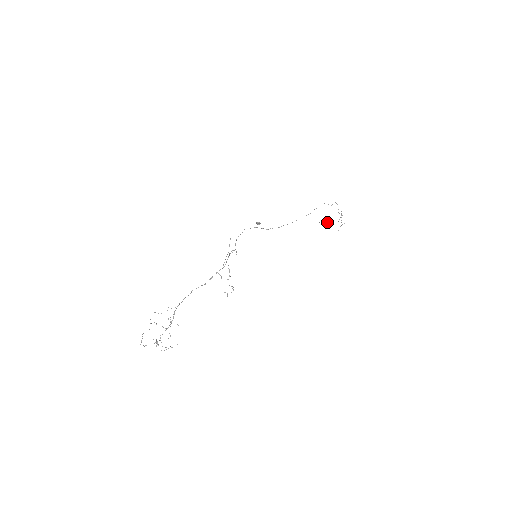
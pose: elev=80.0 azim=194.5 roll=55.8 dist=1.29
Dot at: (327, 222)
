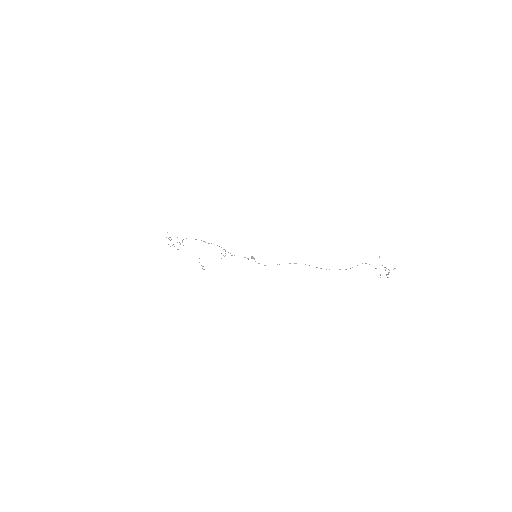
Dot at: occluded
